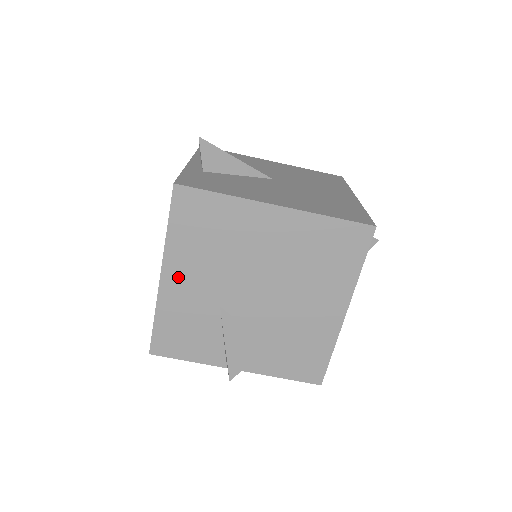
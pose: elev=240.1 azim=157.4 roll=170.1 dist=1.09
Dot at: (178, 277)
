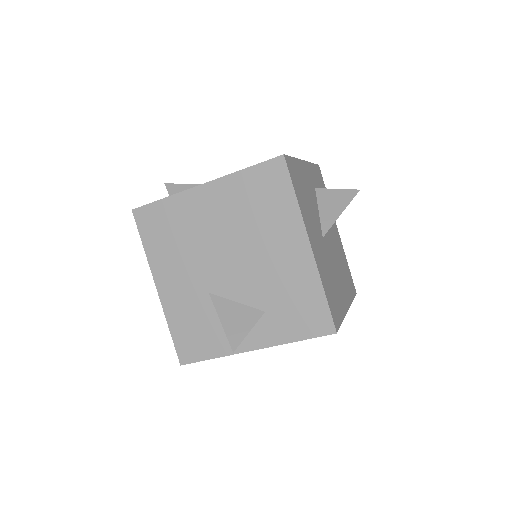
Dot at: (168, 282)
